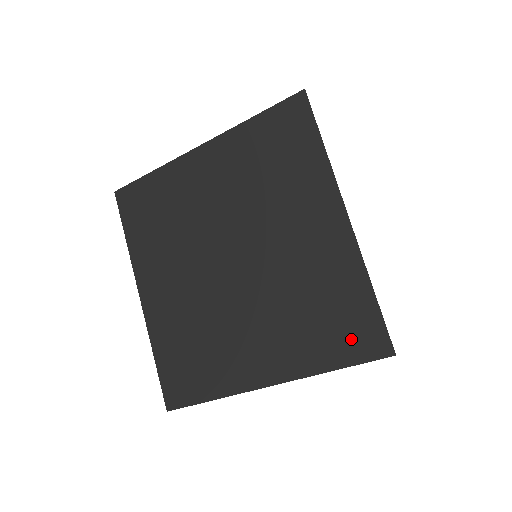
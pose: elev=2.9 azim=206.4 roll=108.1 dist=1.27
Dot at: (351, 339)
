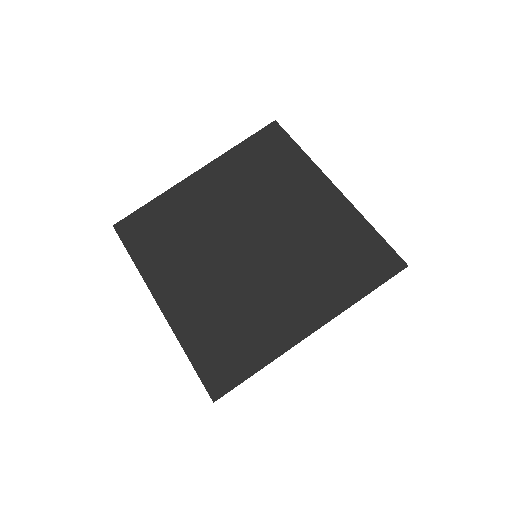
Dot at: (370, 267)
